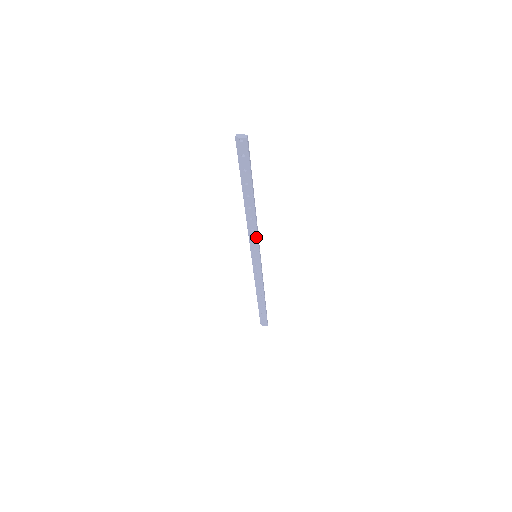
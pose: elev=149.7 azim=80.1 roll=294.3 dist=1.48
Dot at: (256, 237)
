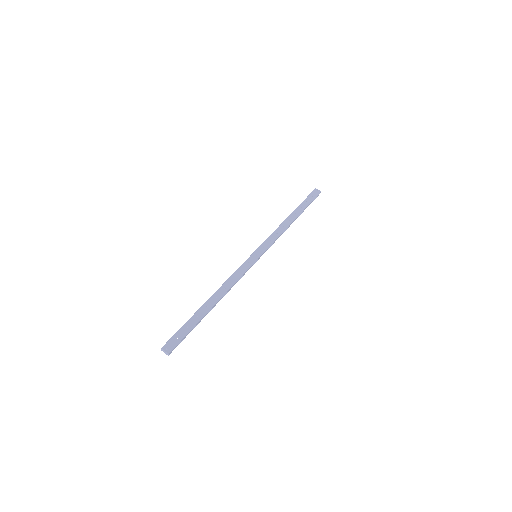
Dot at: (241, 276)
